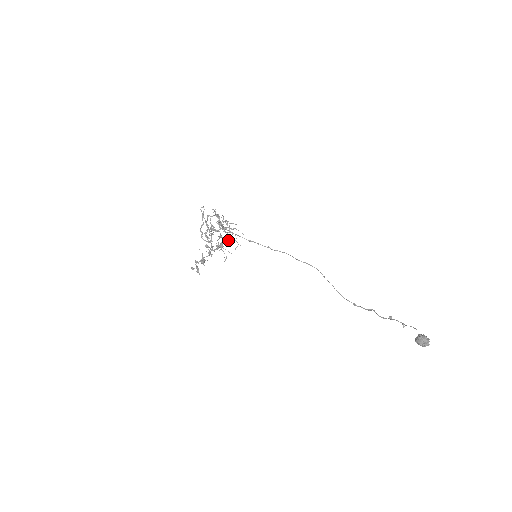
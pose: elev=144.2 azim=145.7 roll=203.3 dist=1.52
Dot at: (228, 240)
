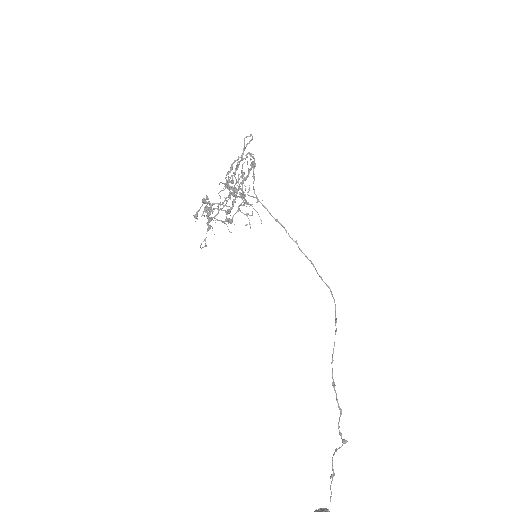
Dot at: (227, 221)
